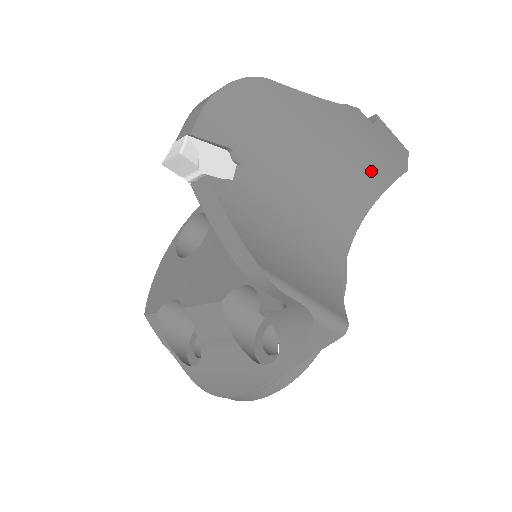
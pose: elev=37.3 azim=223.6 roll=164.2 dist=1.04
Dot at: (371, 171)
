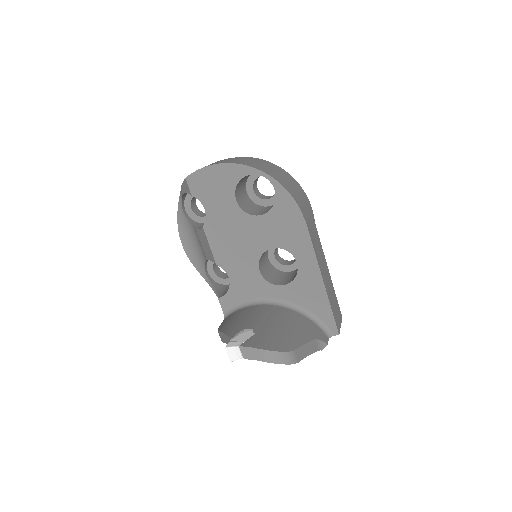
Dot at: occluded
